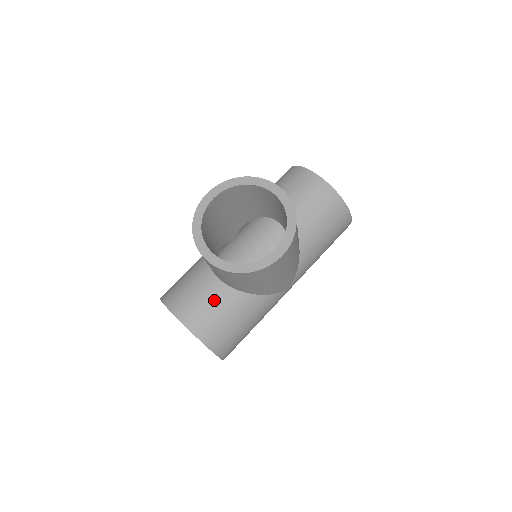
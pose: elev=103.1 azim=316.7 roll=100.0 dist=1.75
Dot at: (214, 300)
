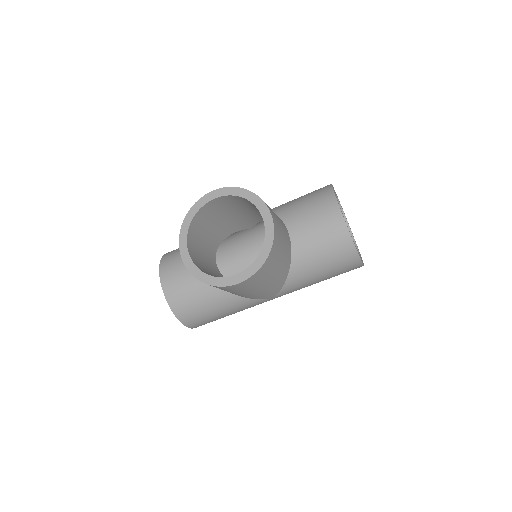
Dot at: (194, 281)
